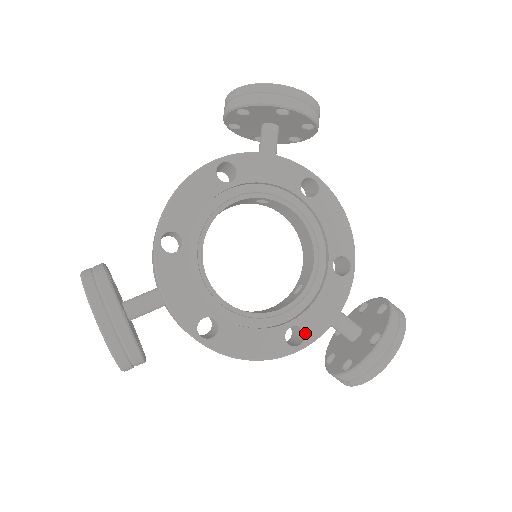
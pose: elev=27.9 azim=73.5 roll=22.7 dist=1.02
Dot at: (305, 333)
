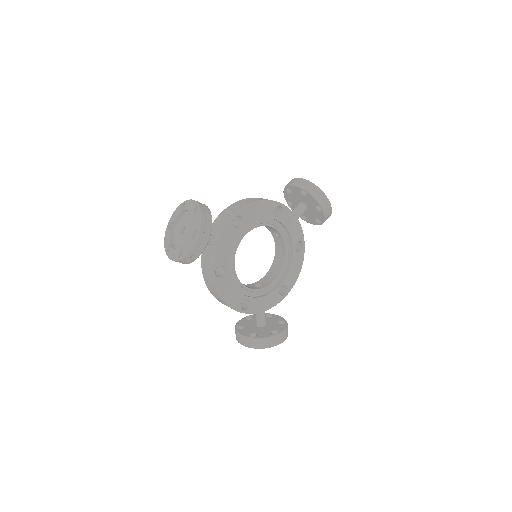
Dot at: (250, 307)
